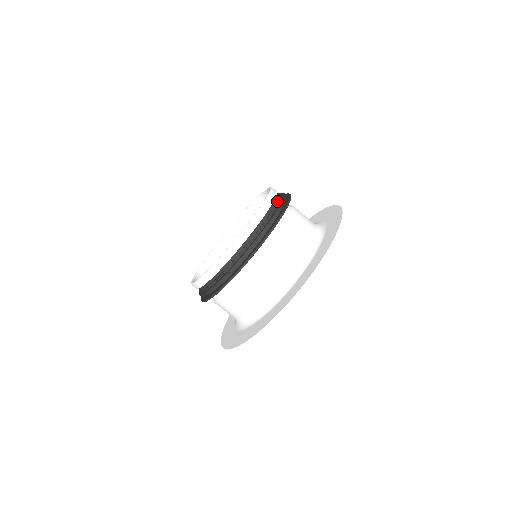
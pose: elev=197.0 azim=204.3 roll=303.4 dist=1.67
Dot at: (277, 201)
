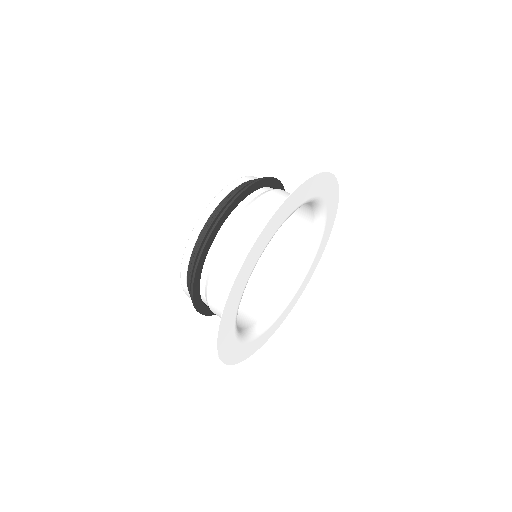
Dot at: occluded
